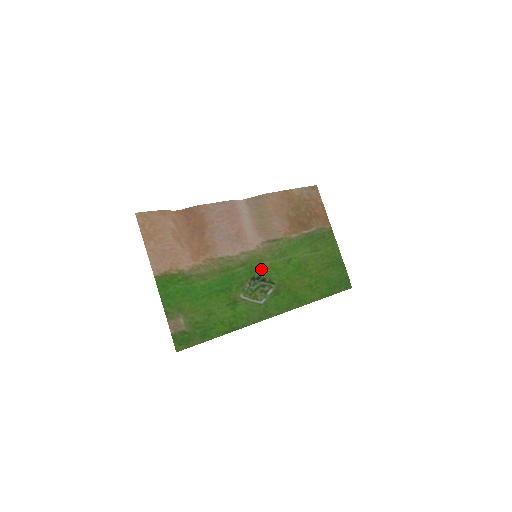
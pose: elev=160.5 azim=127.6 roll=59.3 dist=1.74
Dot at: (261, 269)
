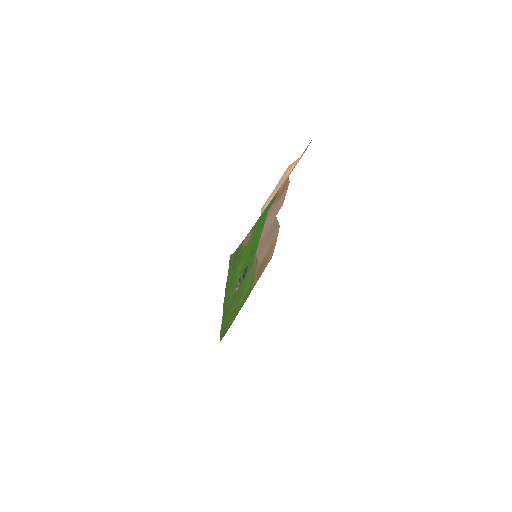
Dot at: (250, 268)
